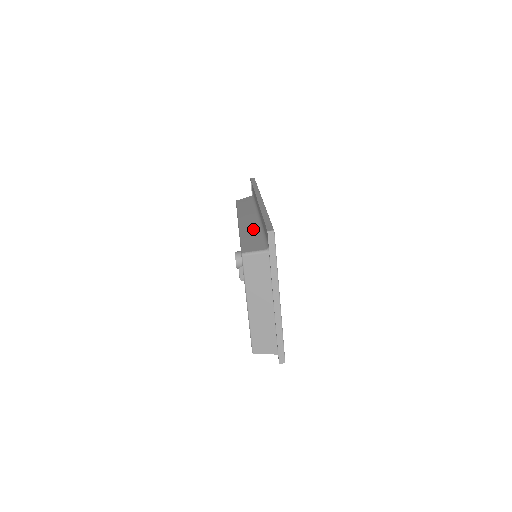
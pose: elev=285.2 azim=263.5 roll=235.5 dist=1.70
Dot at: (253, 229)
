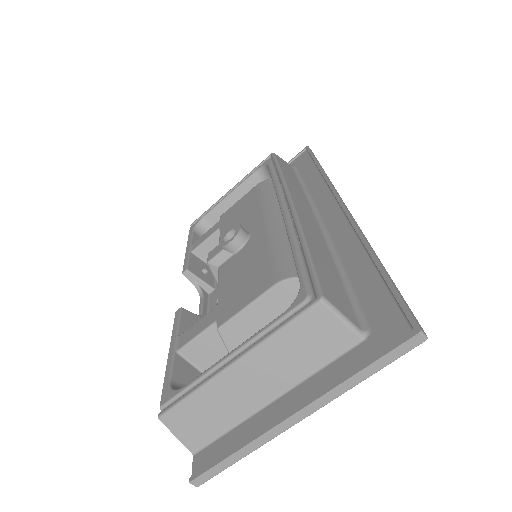
Dot at: (322, 246)
